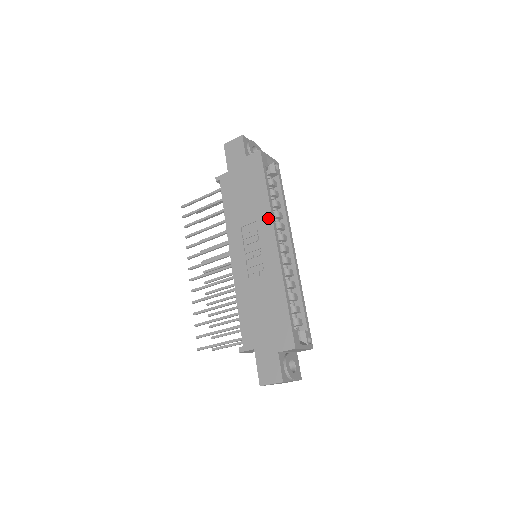
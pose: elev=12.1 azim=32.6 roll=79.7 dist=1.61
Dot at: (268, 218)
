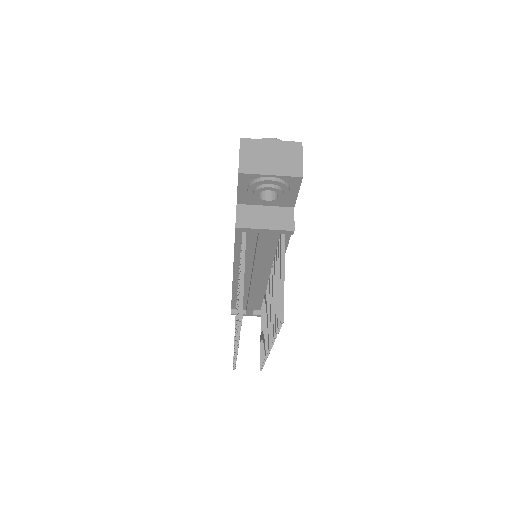
Dot at: occluded
